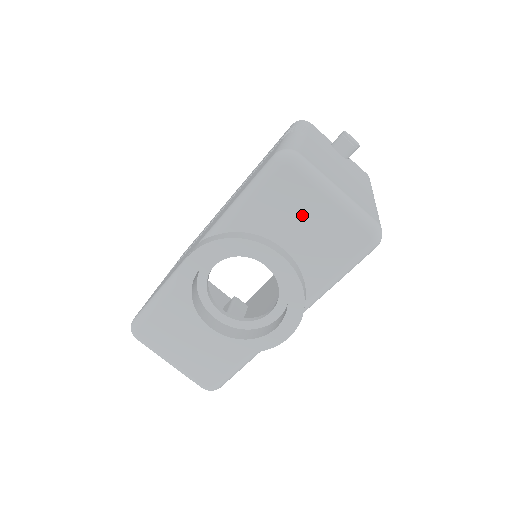
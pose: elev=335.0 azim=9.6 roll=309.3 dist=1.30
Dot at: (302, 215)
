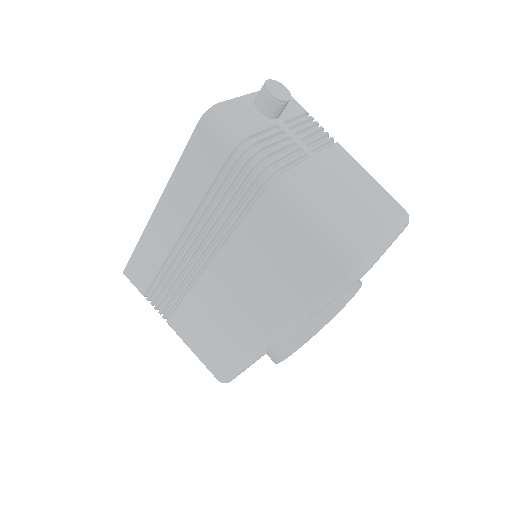
Dot at: occluded
